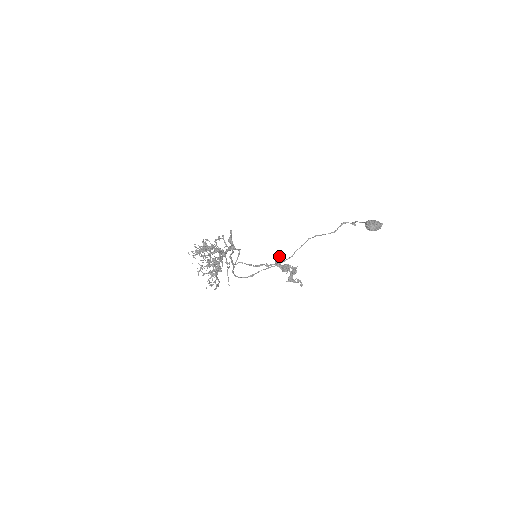
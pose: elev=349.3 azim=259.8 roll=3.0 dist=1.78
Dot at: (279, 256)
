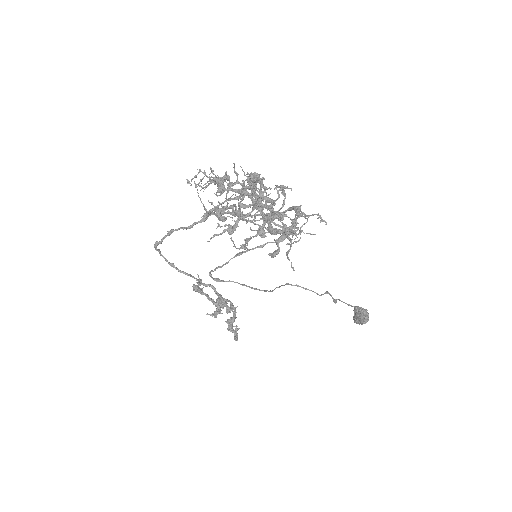
Dot at: (201, 281)
